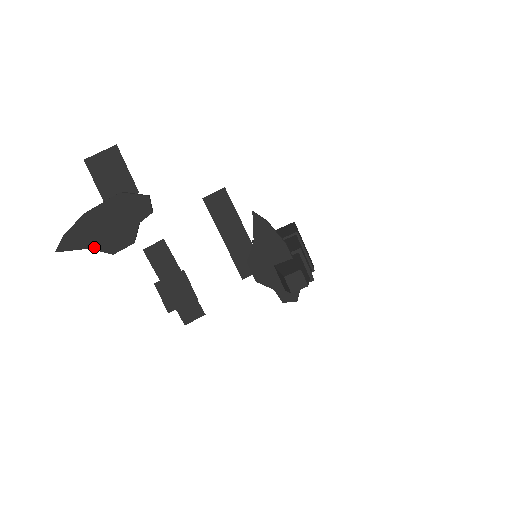
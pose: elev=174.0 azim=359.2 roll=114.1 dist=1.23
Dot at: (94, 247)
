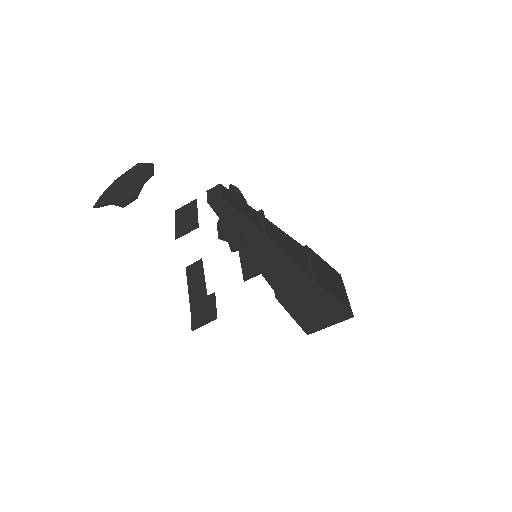
Dot at: (113, 202)
